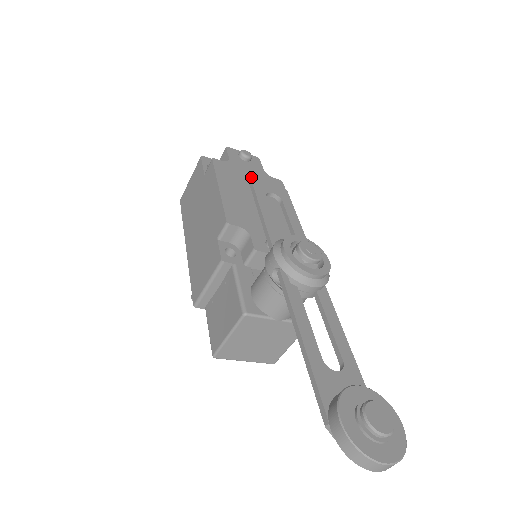
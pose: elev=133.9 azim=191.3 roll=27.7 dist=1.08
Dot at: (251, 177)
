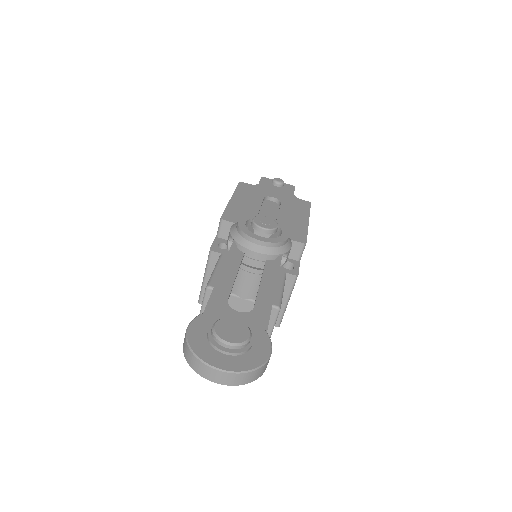
Dot at: occluded
